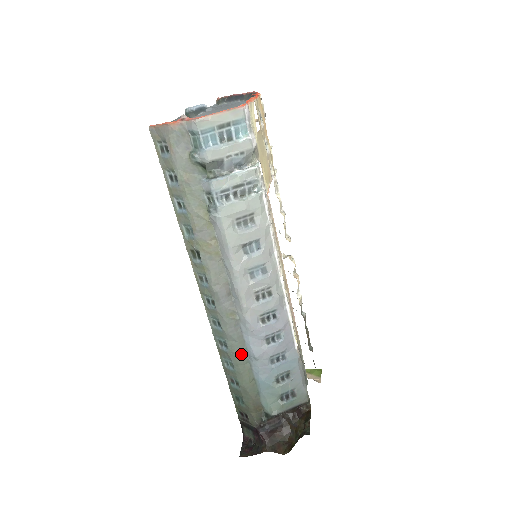
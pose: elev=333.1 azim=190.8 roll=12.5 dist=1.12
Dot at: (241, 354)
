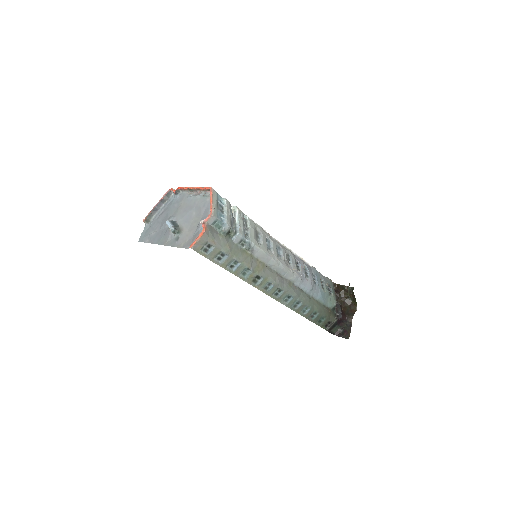
Dot at: (307, 296)
